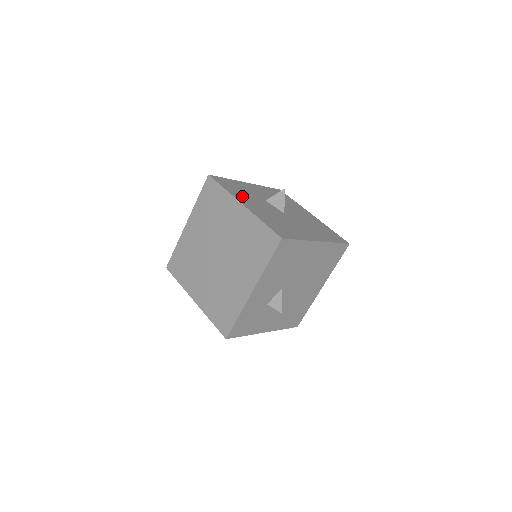
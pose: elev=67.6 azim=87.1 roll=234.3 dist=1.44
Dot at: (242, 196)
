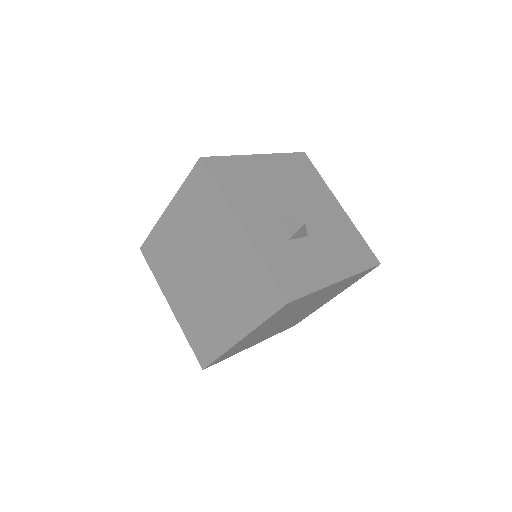
Dot at: occluded
